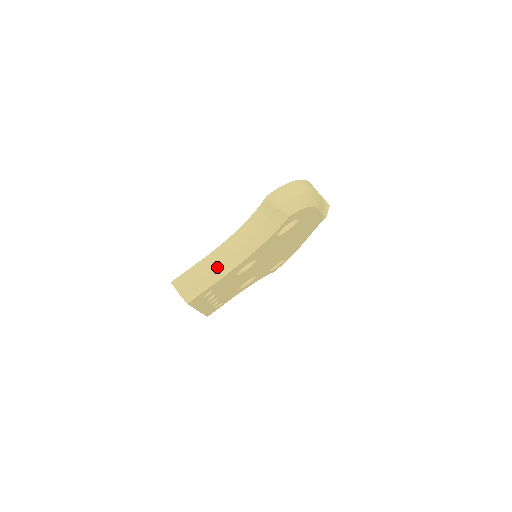
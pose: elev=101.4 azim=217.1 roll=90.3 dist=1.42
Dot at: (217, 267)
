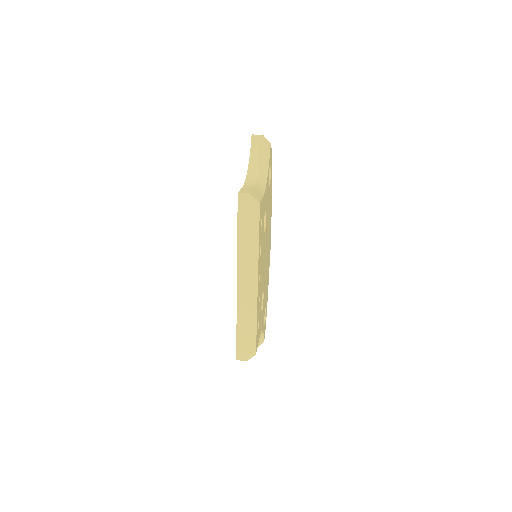
Dot at: (256, 186)
